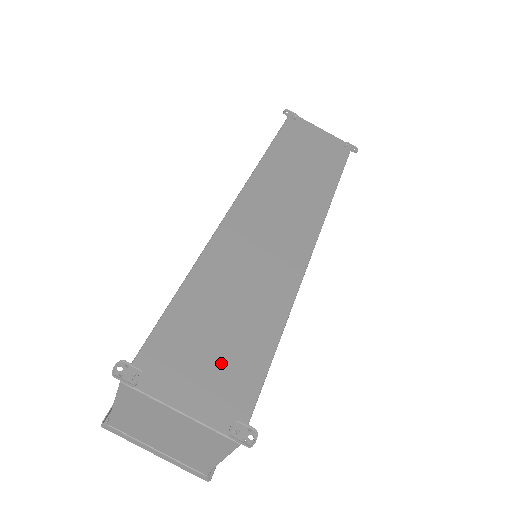
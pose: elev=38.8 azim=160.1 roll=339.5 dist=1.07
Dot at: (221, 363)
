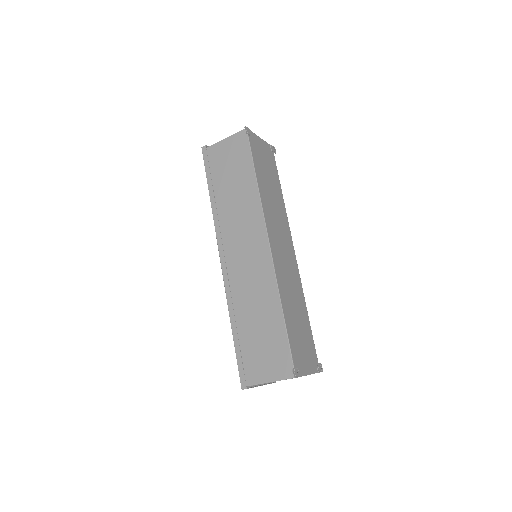
Dot at: (306, 344)
